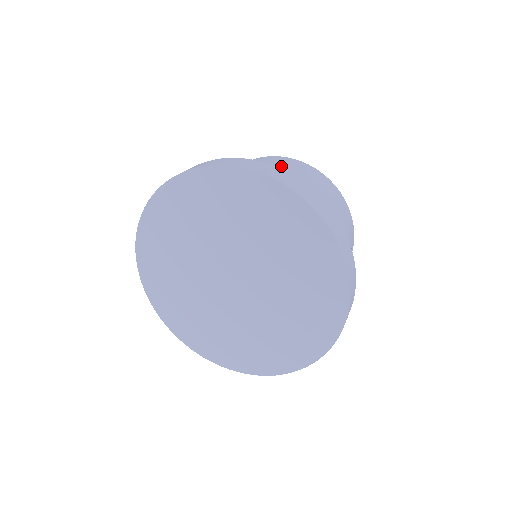
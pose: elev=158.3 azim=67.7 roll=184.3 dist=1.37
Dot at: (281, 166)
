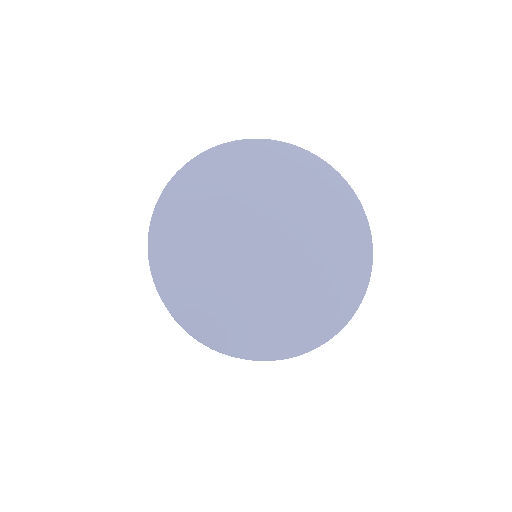
Dot at: occluded
